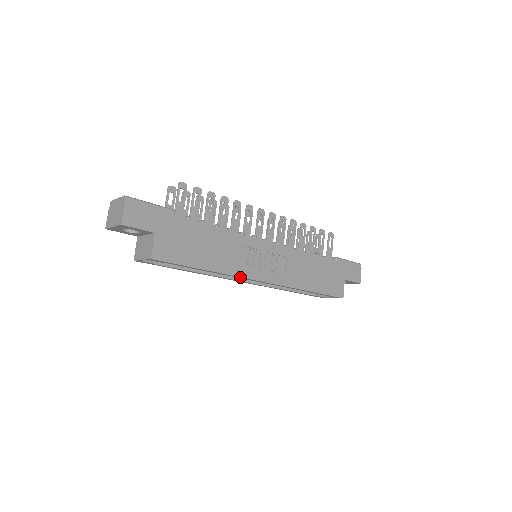
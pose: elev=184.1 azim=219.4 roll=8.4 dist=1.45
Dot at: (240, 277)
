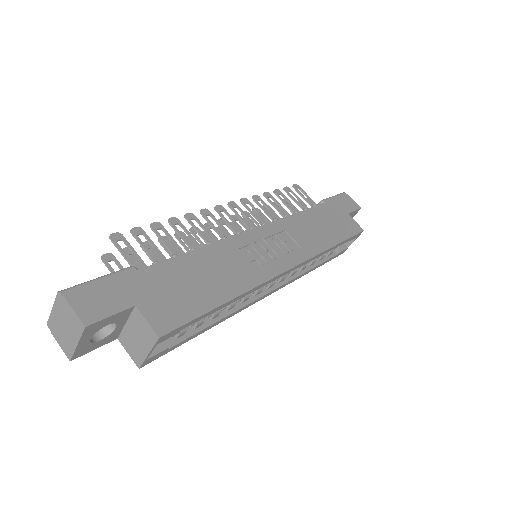
Dot at: (266, 282)
